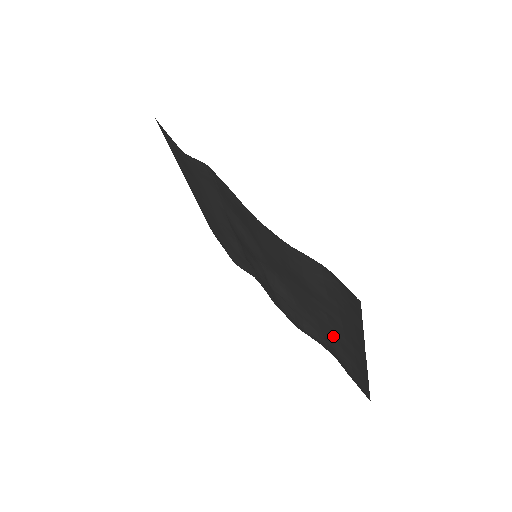
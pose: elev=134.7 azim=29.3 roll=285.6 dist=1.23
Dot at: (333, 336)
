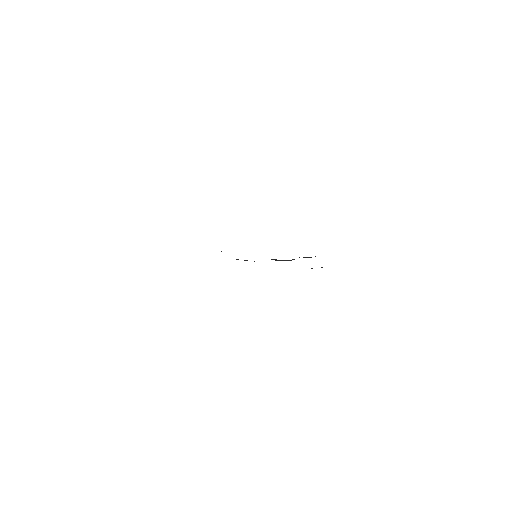
Dot at: occluded
